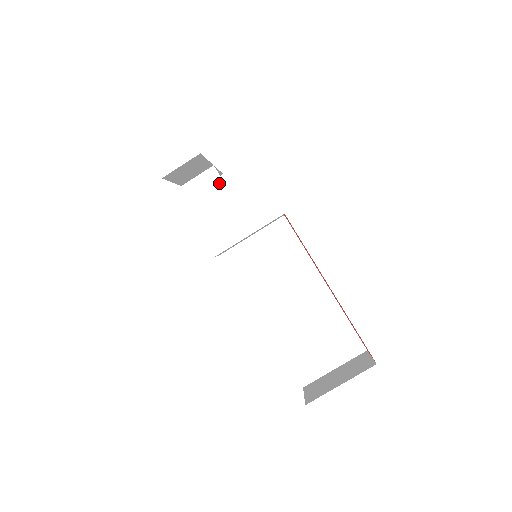
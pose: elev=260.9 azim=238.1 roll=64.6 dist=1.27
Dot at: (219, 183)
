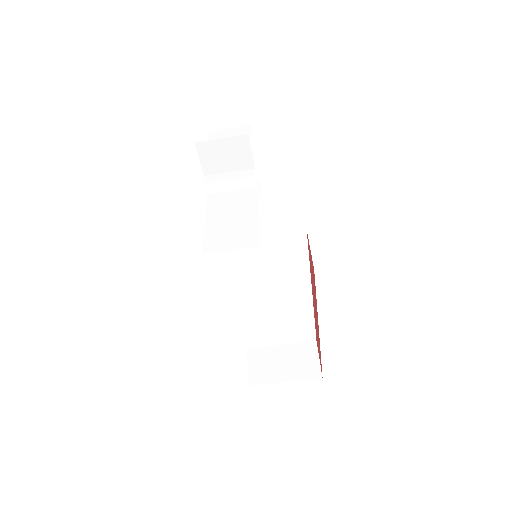
Dot at: (246, 156)
